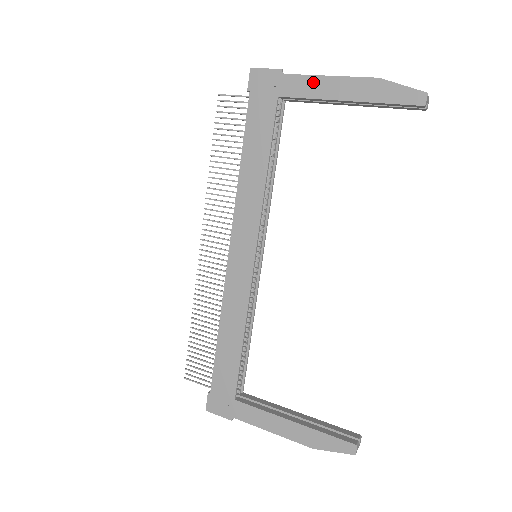
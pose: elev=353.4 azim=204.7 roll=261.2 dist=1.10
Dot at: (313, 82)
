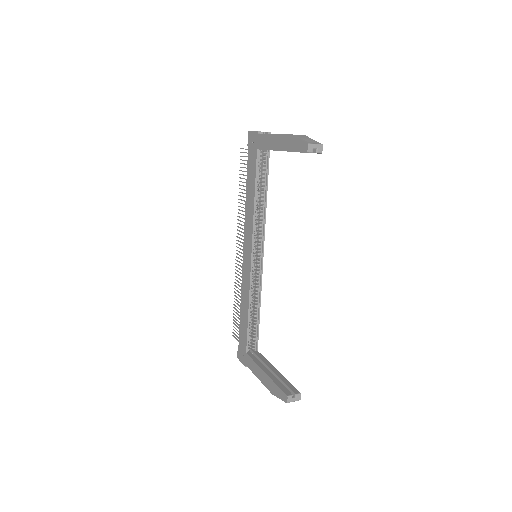
Dot at: (268, 139)
